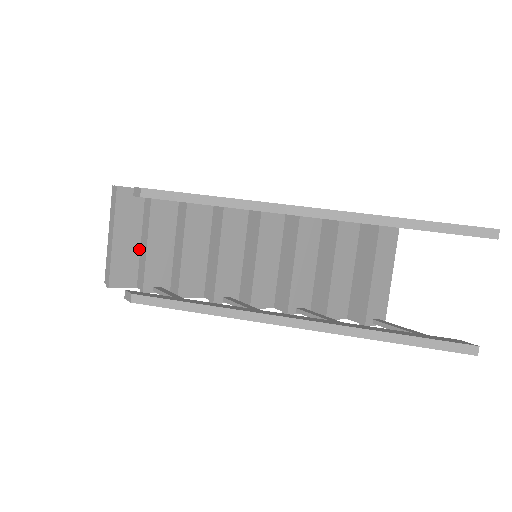
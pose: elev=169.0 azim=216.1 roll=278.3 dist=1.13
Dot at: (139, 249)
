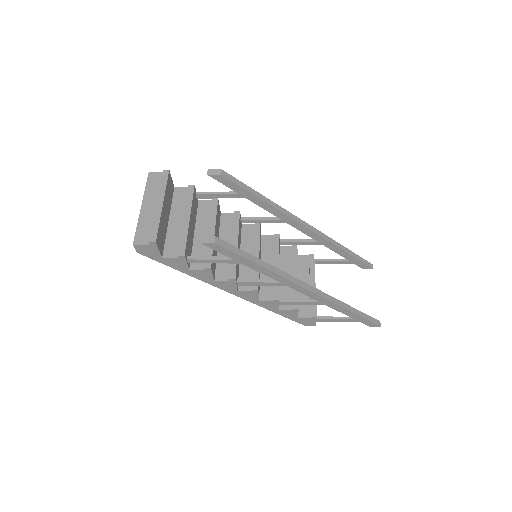
Dot at: (167, 227)
